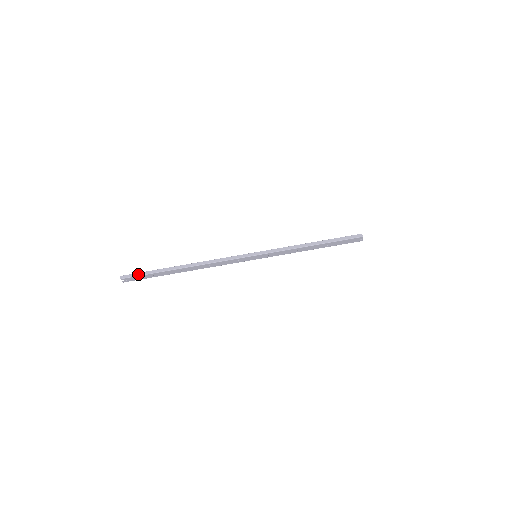
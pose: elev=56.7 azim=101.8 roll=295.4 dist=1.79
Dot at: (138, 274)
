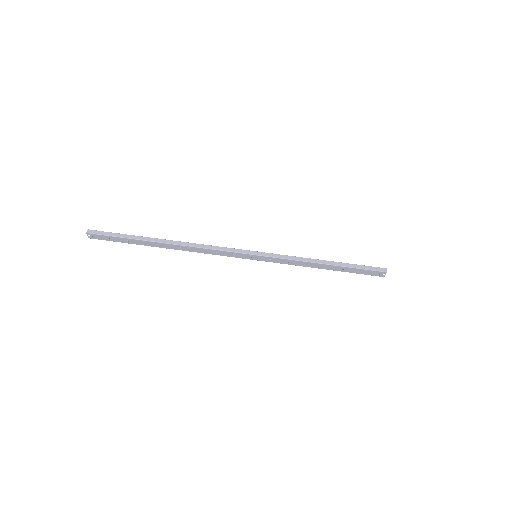
Dot at: (110, 233)
